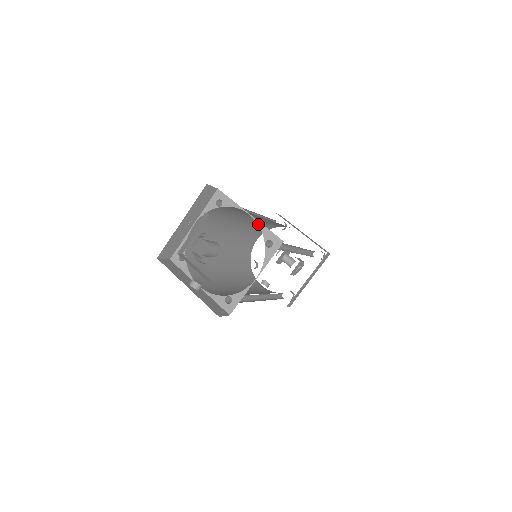
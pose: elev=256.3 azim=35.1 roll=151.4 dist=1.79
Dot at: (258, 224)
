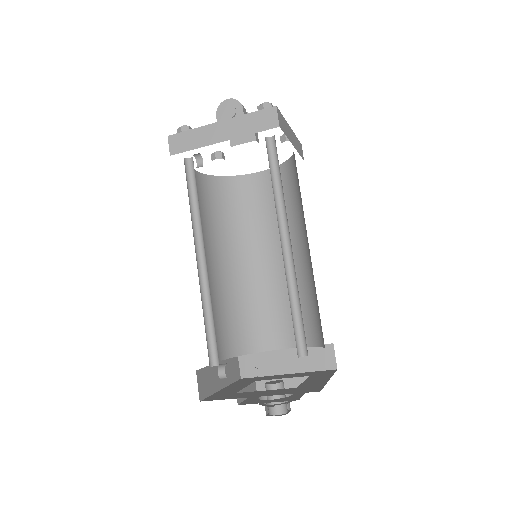
Dot at: occluded
